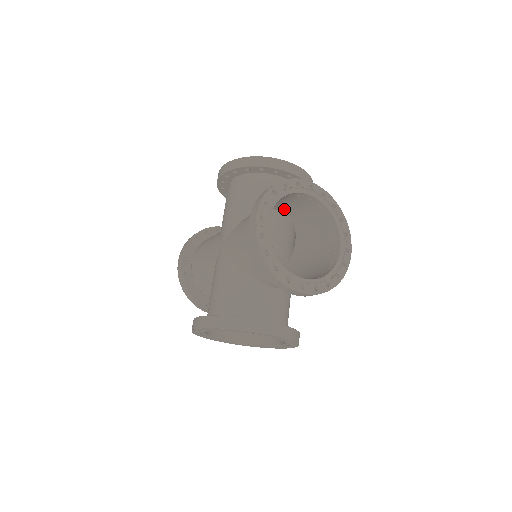
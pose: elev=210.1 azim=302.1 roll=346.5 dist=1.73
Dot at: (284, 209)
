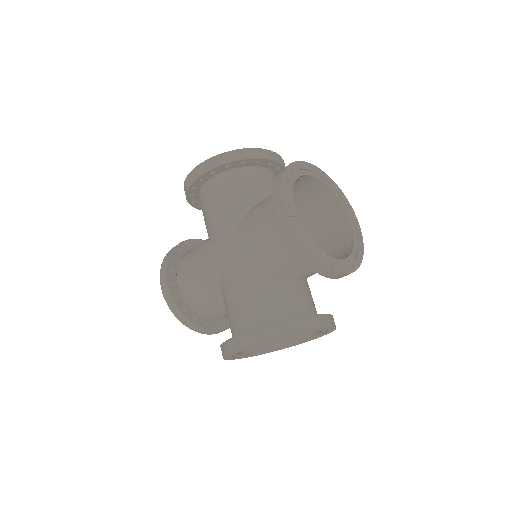
Dot at: (299, 285)
